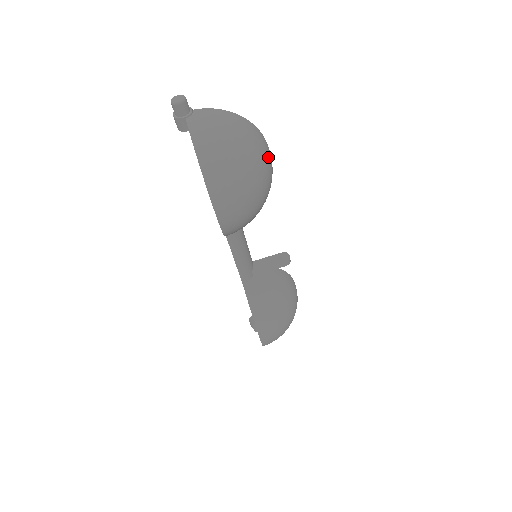
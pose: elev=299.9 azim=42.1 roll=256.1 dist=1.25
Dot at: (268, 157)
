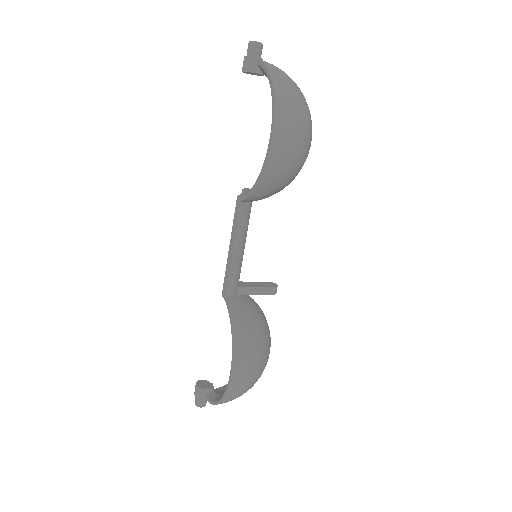
Dot at: occluded
